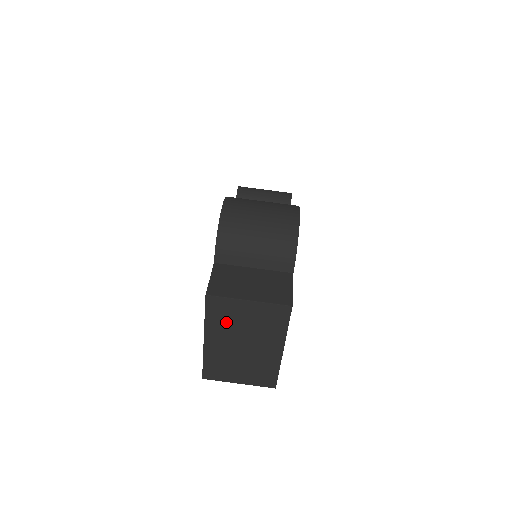
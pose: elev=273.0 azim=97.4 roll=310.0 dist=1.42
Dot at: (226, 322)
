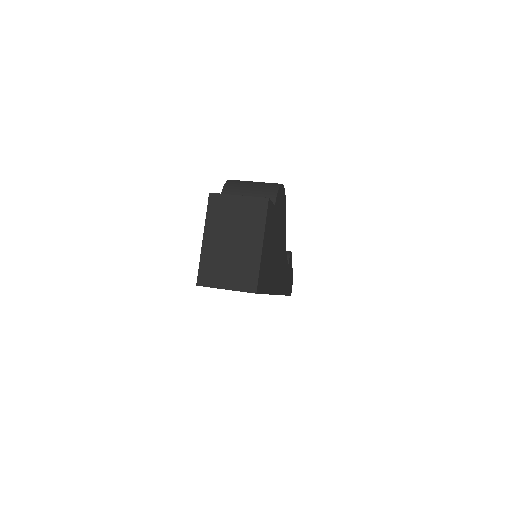
Dot at: (221, 218)
